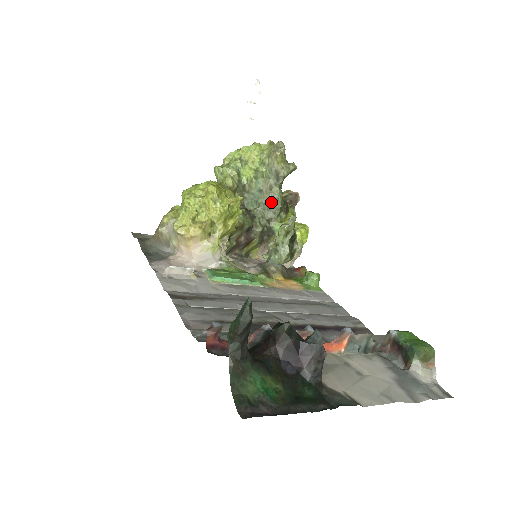
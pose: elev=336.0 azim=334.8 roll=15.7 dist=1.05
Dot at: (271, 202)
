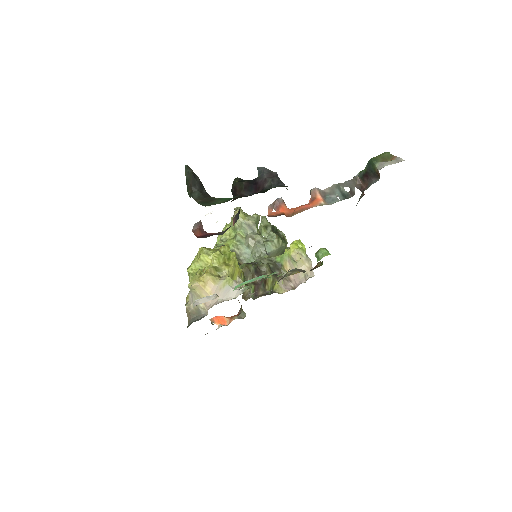
Dot at: (260, 246)
